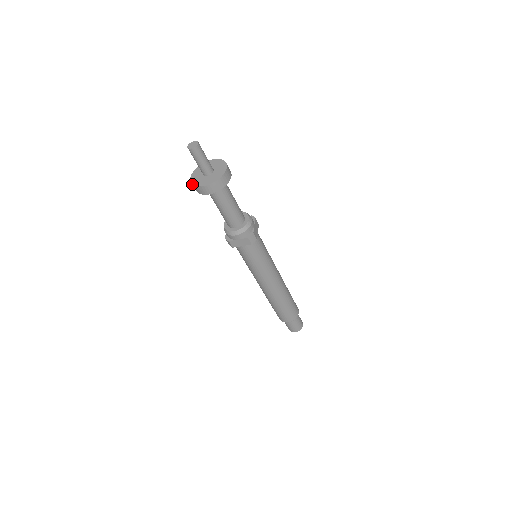
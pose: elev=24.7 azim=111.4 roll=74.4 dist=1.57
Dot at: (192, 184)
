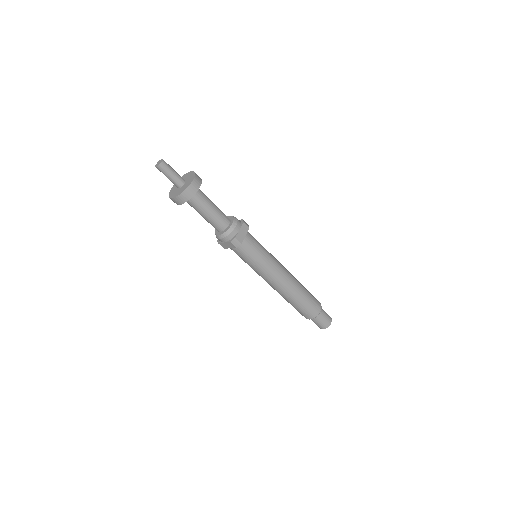
Dot at: (169, 195)
